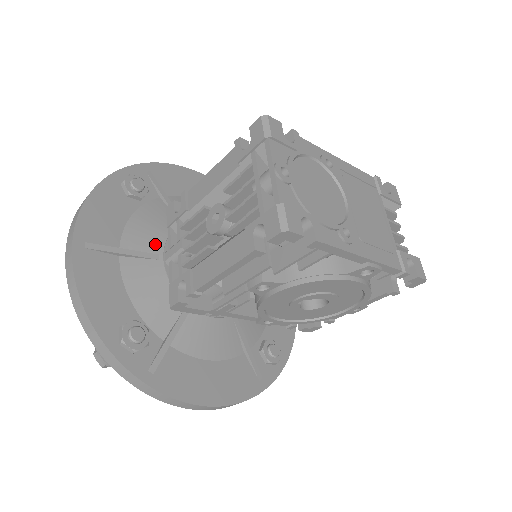
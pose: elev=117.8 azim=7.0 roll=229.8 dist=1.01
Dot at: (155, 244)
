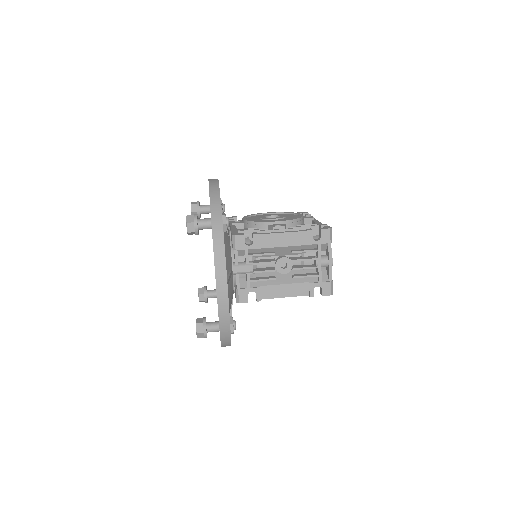
Dot at: (231, 263)
